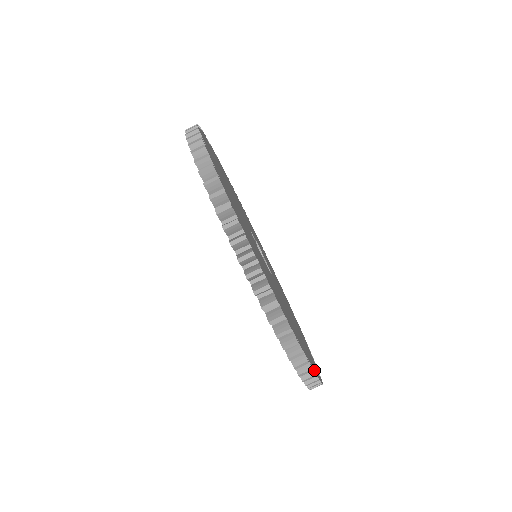
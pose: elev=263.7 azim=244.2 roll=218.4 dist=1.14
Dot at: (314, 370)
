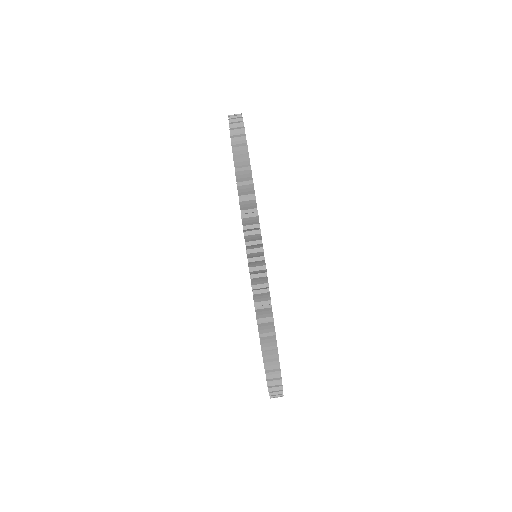
Dot at: occluded
